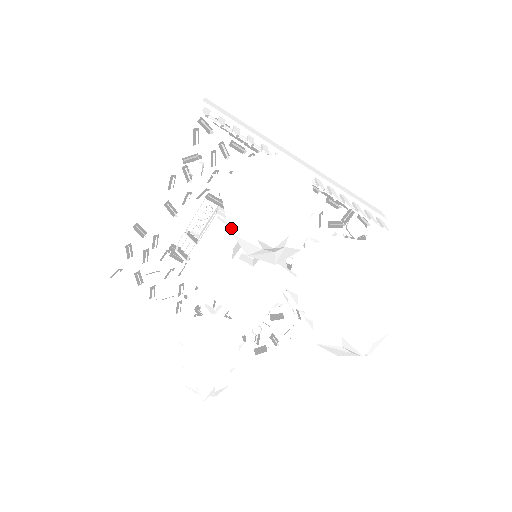
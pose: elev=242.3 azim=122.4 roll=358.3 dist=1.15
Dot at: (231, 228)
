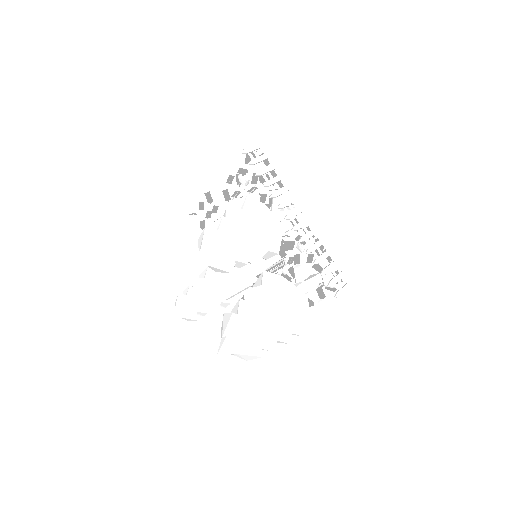
Dot at: occluded
